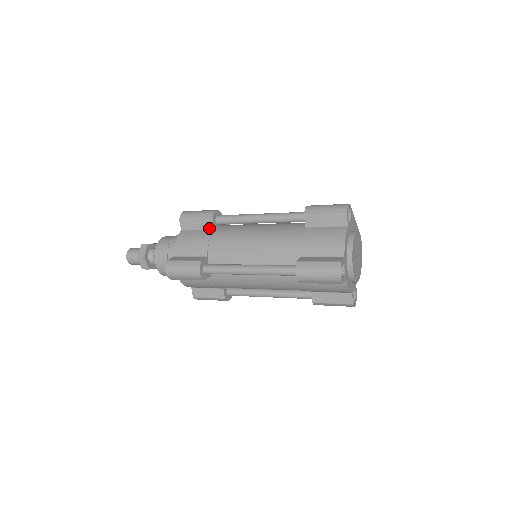
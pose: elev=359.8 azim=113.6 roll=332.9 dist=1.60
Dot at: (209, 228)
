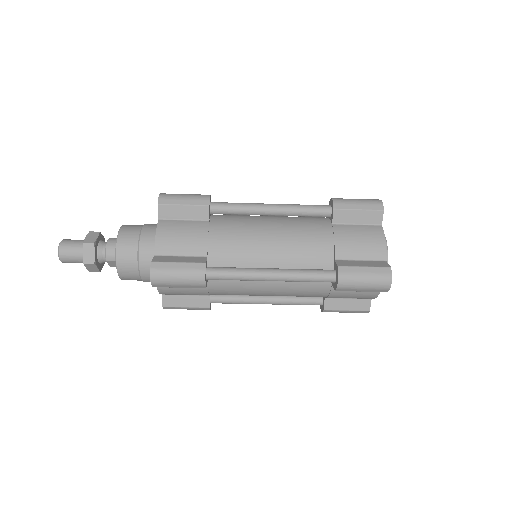
Dot at: occluded
